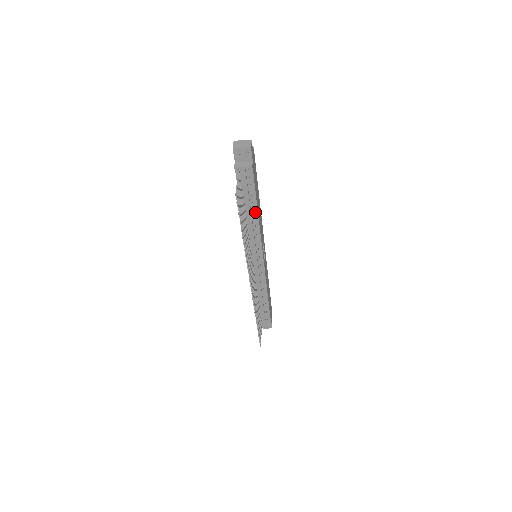
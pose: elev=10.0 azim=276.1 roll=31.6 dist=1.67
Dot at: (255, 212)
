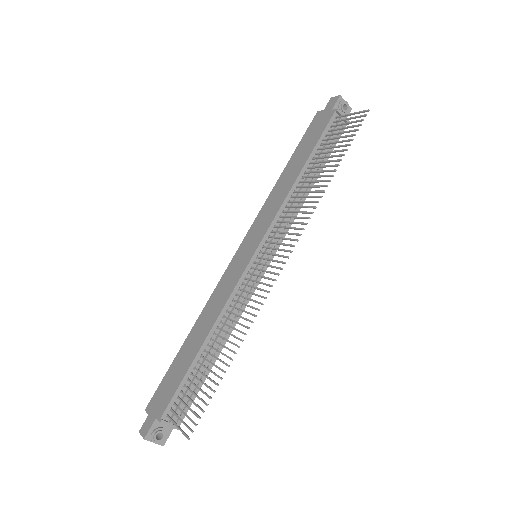
Dot at: (313, 179)
